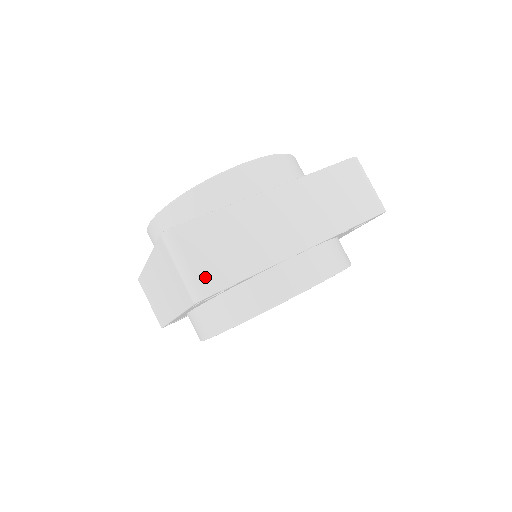
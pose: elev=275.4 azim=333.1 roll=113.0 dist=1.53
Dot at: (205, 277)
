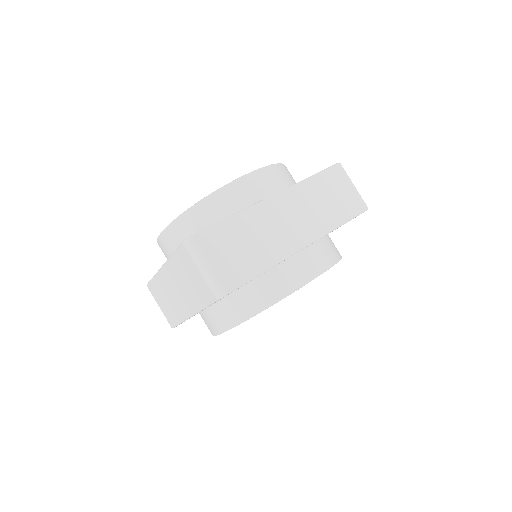
Dot at: (225, 276)
